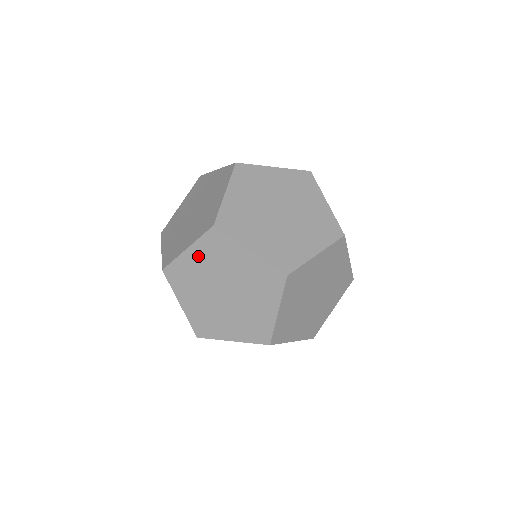
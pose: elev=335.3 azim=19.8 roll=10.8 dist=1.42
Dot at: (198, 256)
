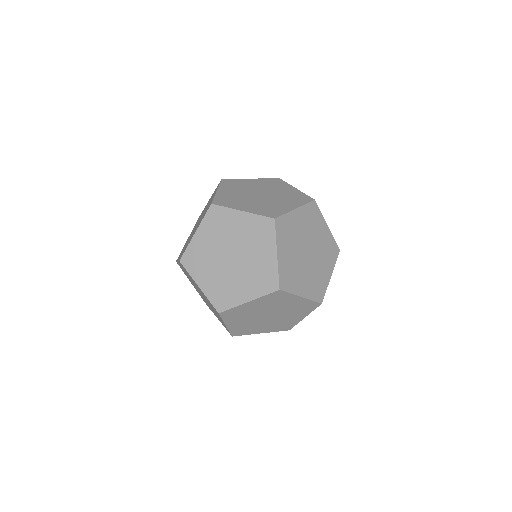
Dot at: (183, 269)
